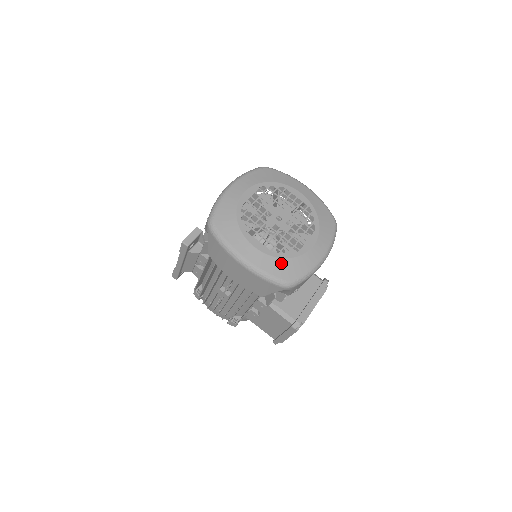
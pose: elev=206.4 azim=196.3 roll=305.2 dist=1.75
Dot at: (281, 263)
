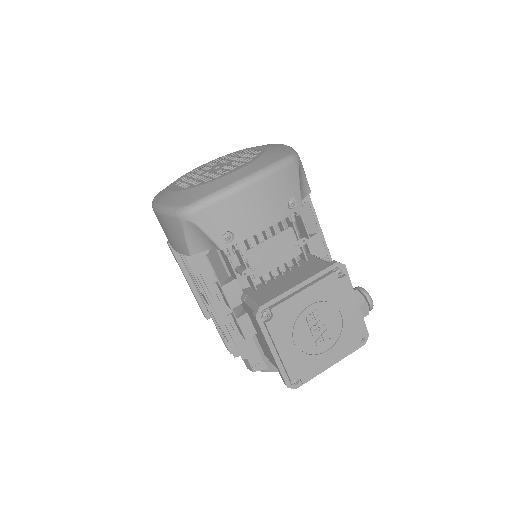
Dot at: (185, 193)
